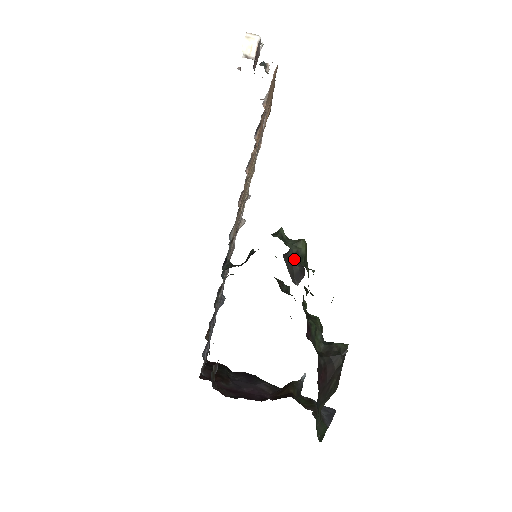
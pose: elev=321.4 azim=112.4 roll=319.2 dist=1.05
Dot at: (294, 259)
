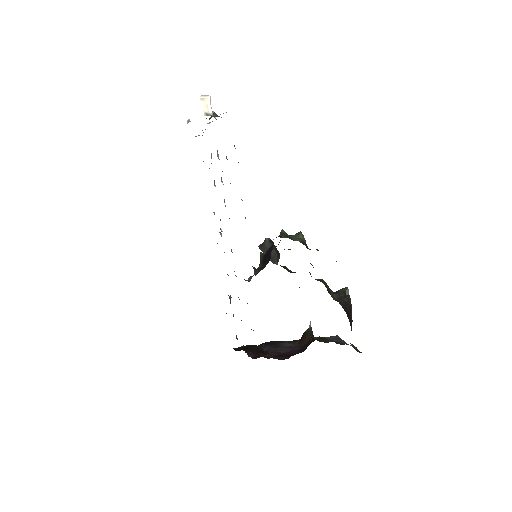
Dot at: occluded
